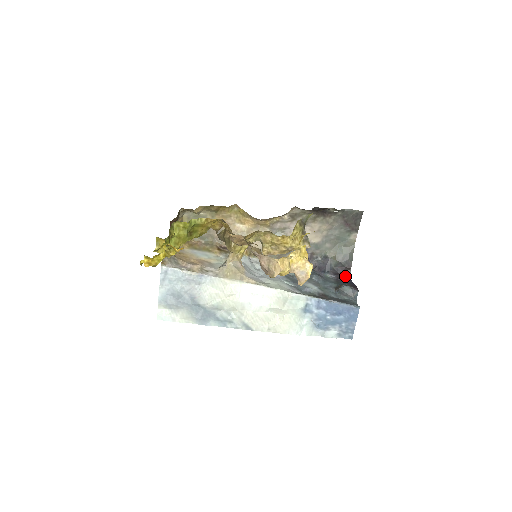
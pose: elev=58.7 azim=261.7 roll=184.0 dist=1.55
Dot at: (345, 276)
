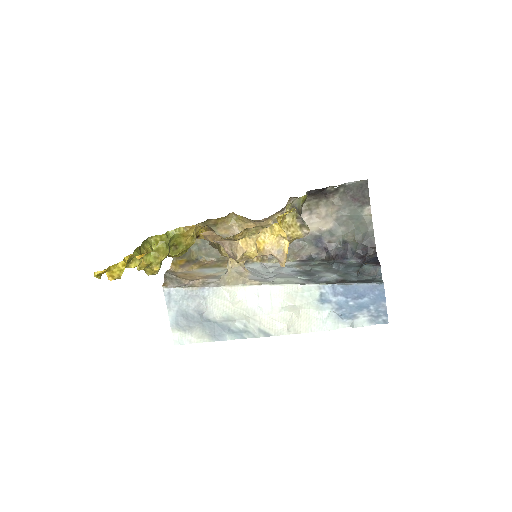
Dot at: (371, 257)
